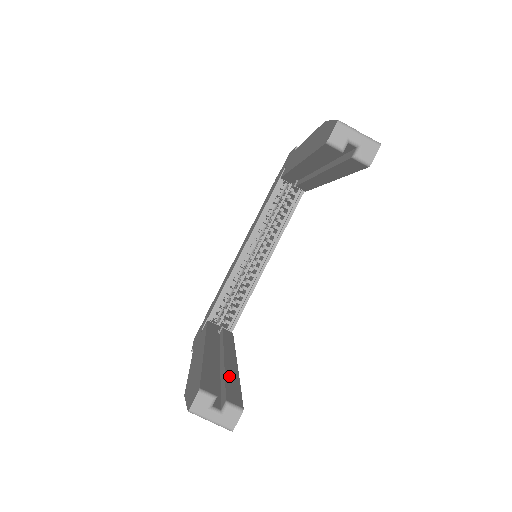
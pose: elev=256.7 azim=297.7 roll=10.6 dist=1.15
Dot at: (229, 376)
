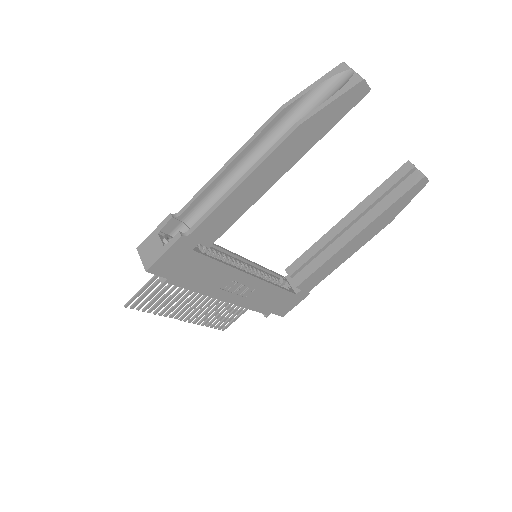
Dot at: occluded
